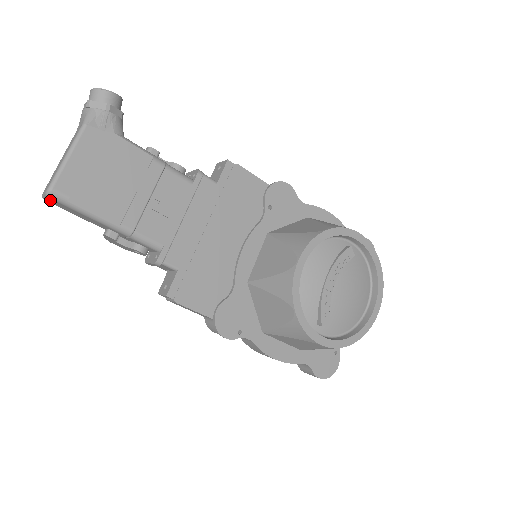
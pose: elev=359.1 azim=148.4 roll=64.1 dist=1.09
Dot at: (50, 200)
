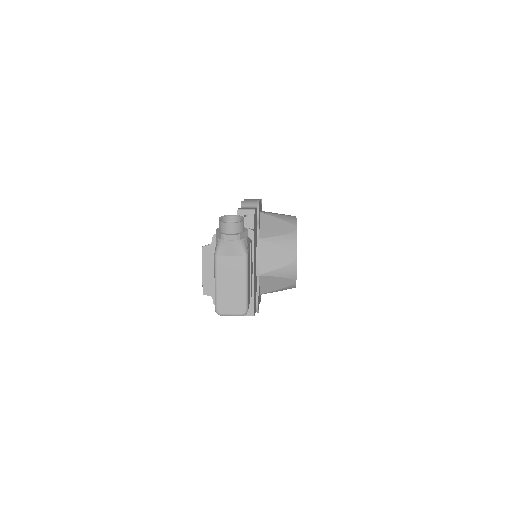
Dot at: (233, 315)
